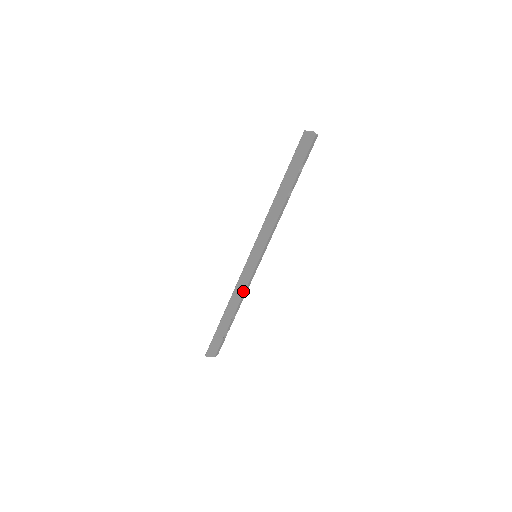
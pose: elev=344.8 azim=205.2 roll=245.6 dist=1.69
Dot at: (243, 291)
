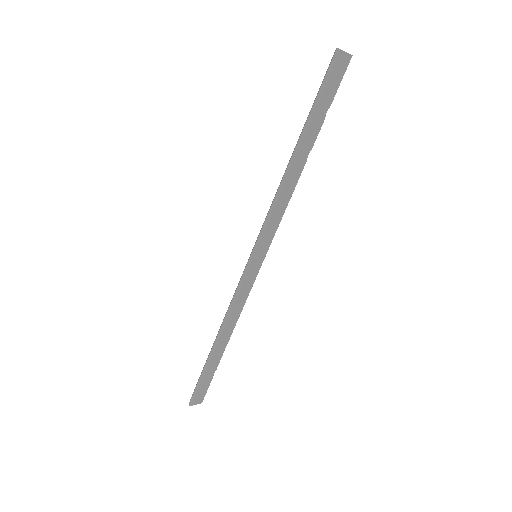
Dot at: (240, 309)
